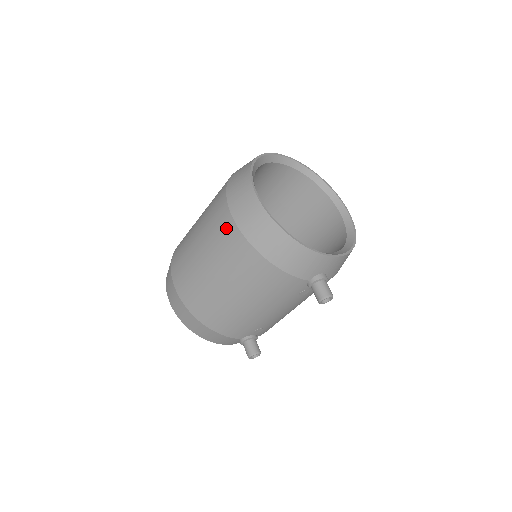
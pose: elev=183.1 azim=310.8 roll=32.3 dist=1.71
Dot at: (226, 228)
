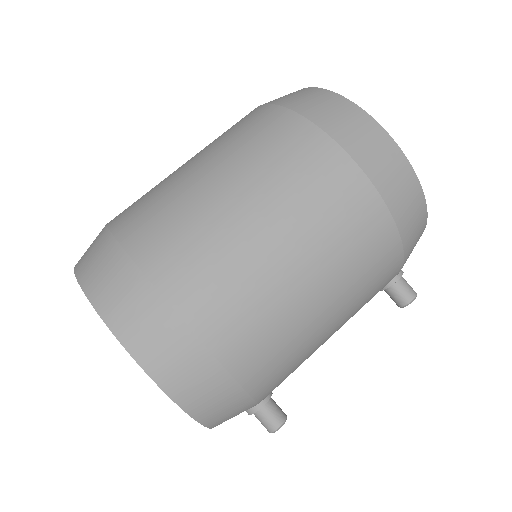
Dot at: (347, 187)
